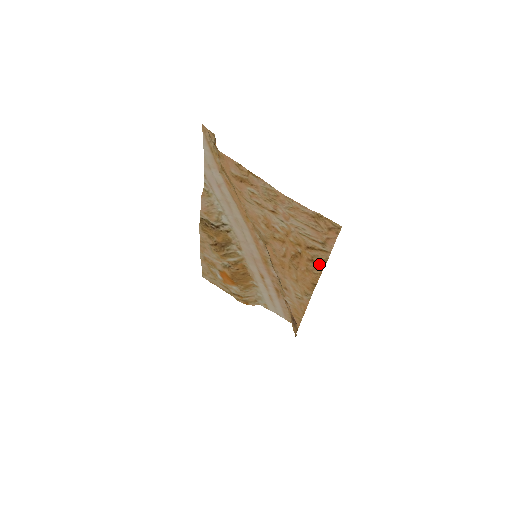
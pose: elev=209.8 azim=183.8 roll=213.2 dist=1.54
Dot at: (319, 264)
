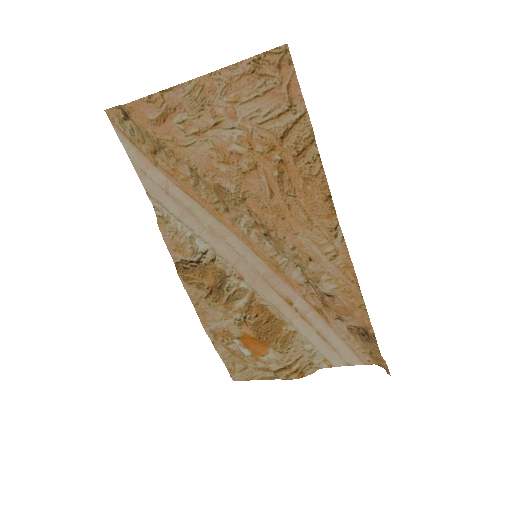
Dot at: (309, 149)
